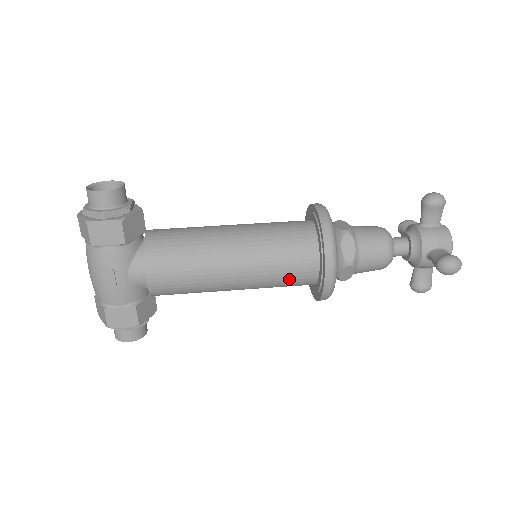
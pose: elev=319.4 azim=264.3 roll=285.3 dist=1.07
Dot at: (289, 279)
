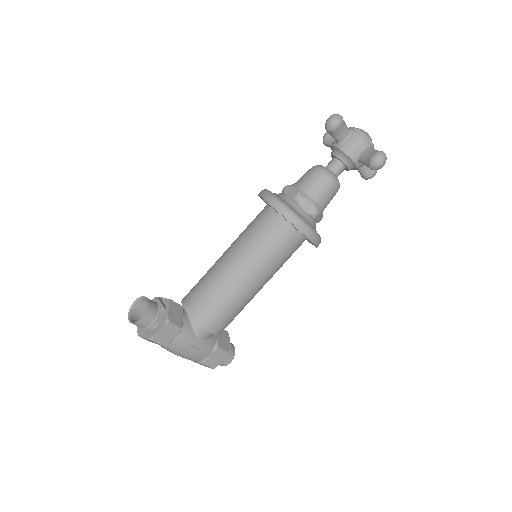
Dot at: (289, 255)
